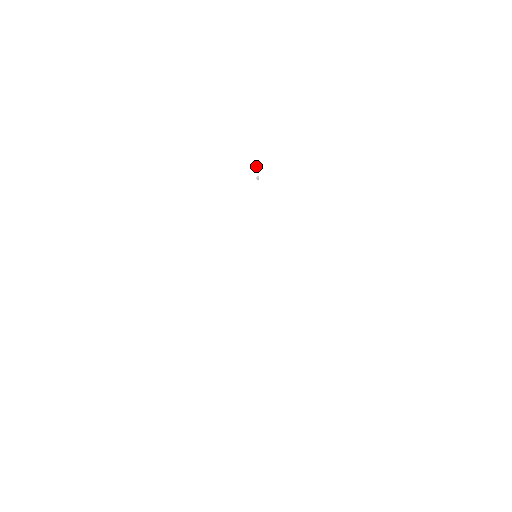
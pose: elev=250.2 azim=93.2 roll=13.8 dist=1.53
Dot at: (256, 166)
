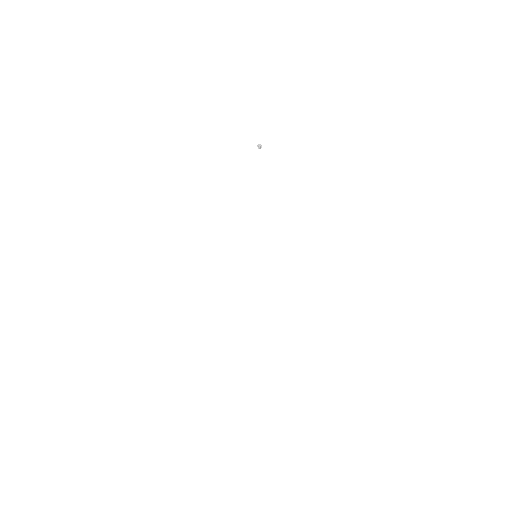
Dot at: (249, 133)
